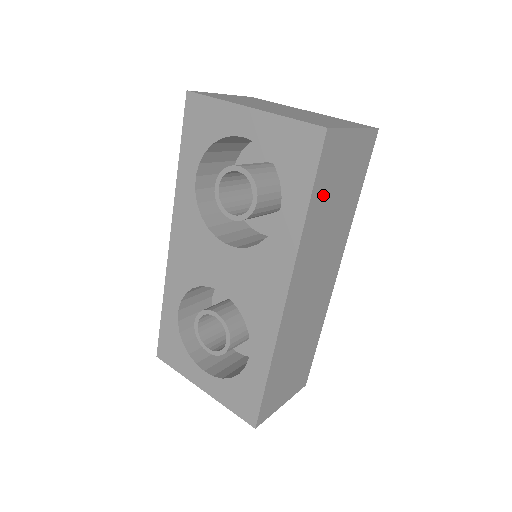
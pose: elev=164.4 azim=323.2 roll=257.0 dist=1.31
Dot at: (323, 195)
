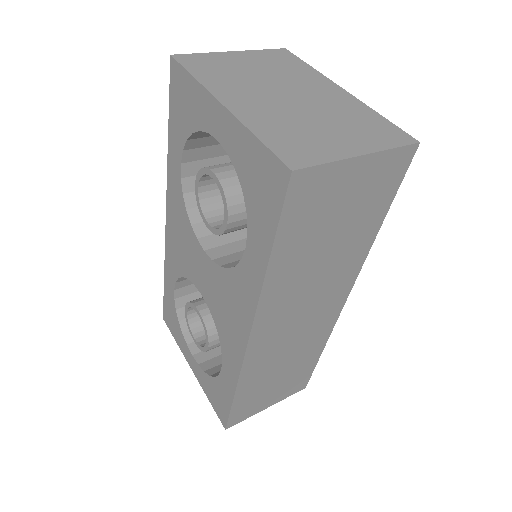
Dot at: (300, 239)
